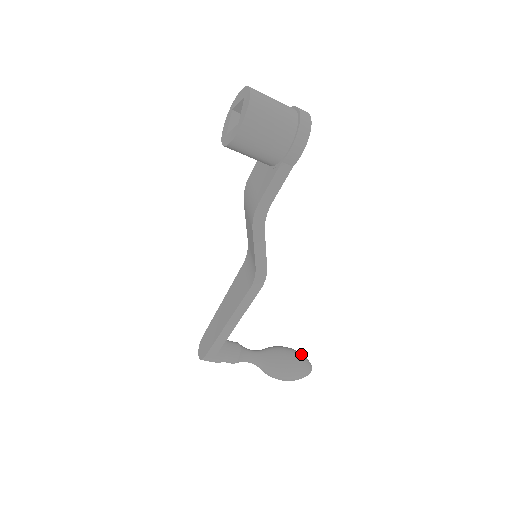
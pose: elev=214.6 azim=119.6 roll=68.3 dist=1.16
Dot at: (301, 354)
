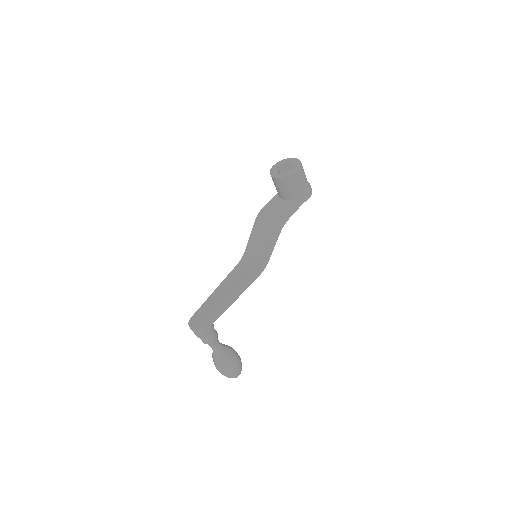
Dot at: occluded
